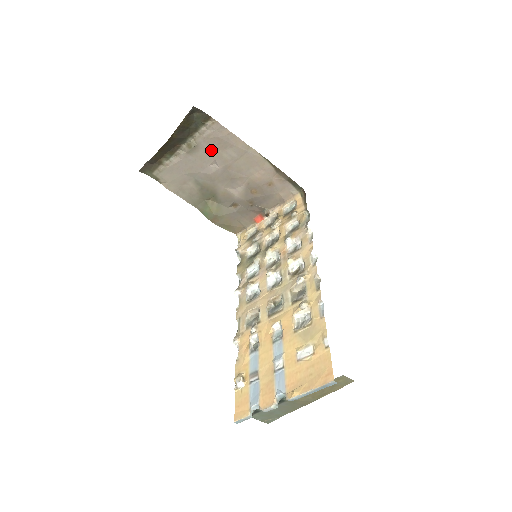
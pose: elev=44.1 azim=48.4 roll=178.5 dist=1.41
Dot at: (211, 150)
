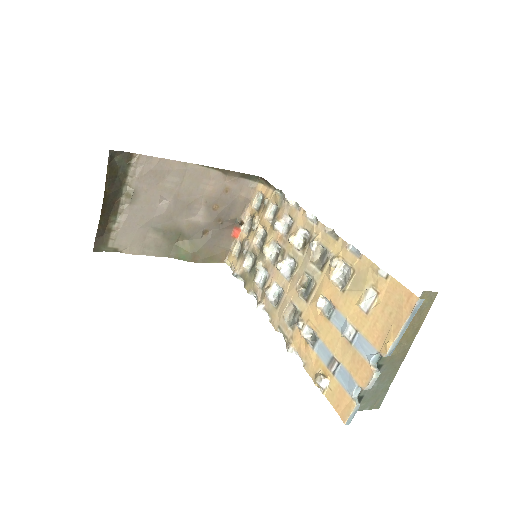
Dot at: (151, 188)
